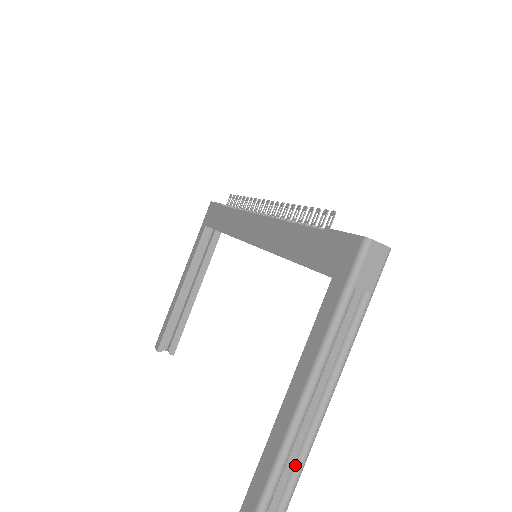
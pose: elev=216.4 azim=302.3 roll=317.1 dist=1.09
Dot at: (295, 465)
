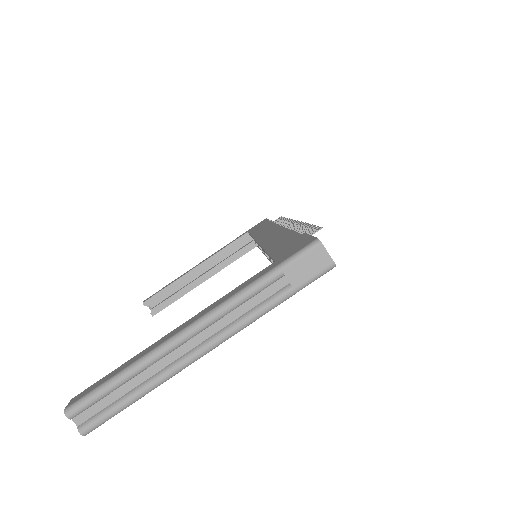
Dot at: (138, 387)
